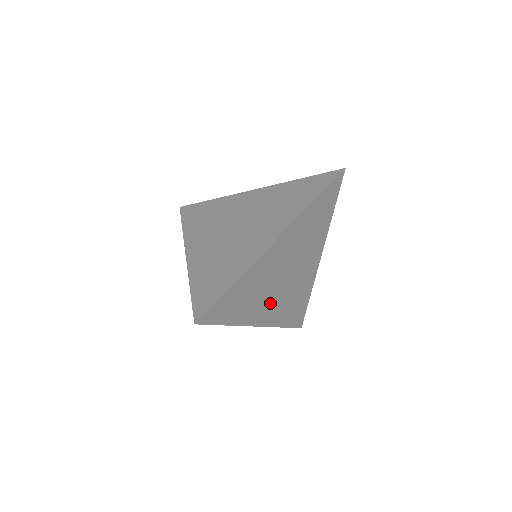
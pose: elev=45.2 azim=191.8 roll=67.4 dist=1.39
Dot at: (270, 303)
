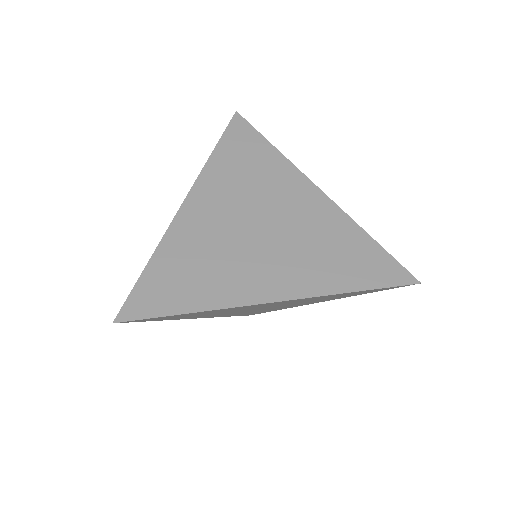
Dot at: occluded
